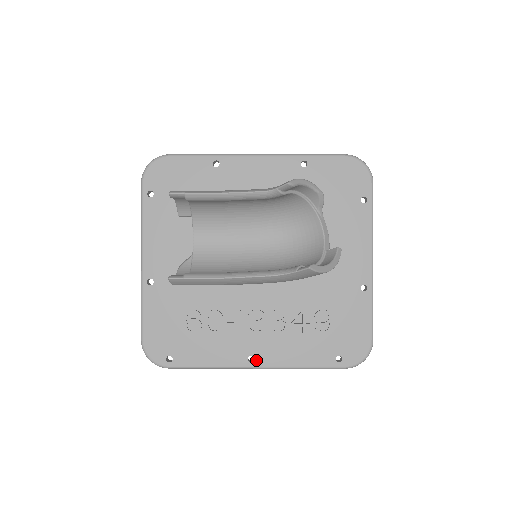
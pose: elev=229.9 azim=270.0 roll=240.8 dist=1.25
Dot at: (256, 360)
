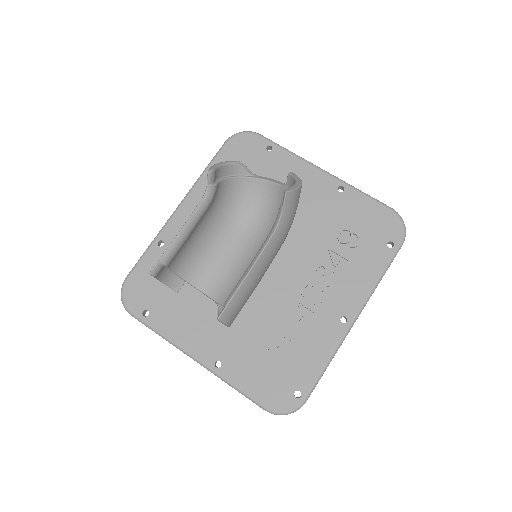
Dot at: (347, 316)
